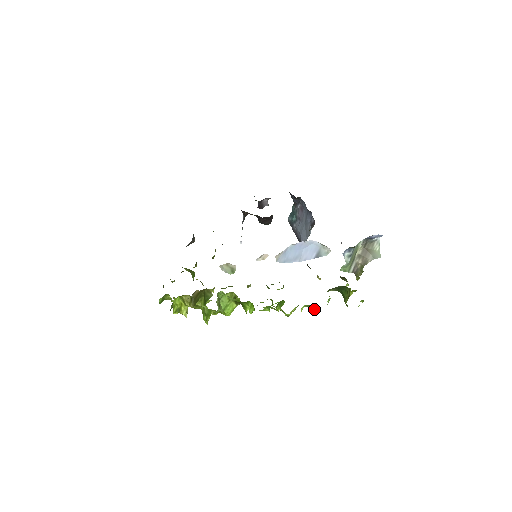
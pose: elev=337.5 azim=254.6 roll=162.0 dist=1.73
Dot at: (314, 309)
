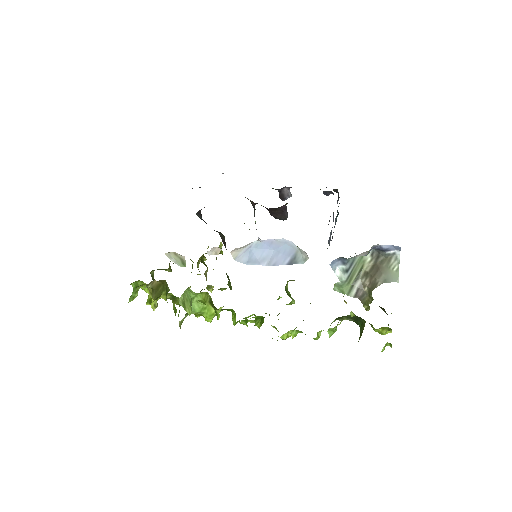
Dot at: (316, 339)
